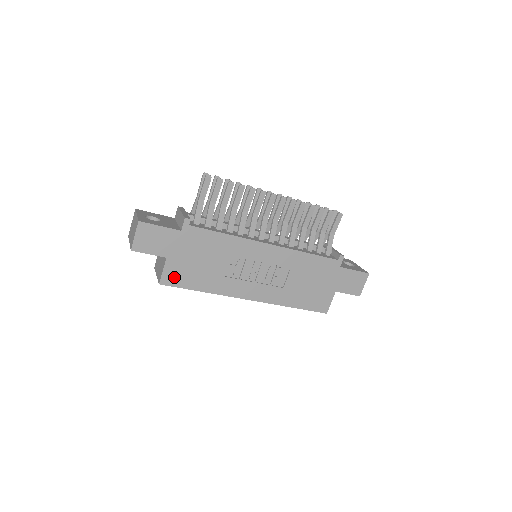
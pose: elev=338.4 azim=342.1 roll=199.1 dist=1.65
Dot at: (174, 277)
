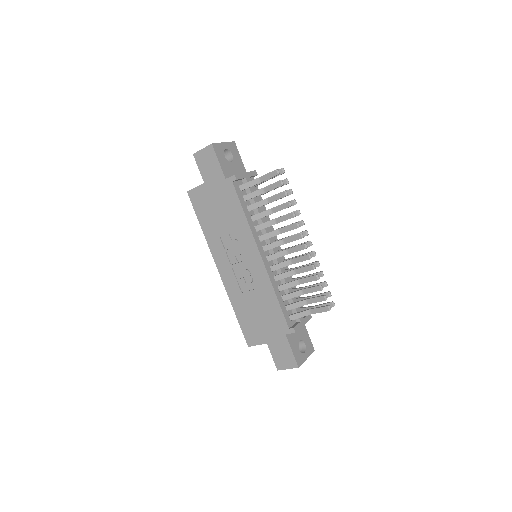
Dot at: (197, 199)
